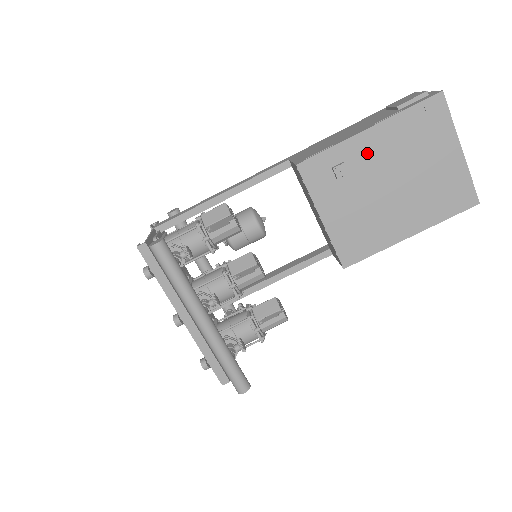
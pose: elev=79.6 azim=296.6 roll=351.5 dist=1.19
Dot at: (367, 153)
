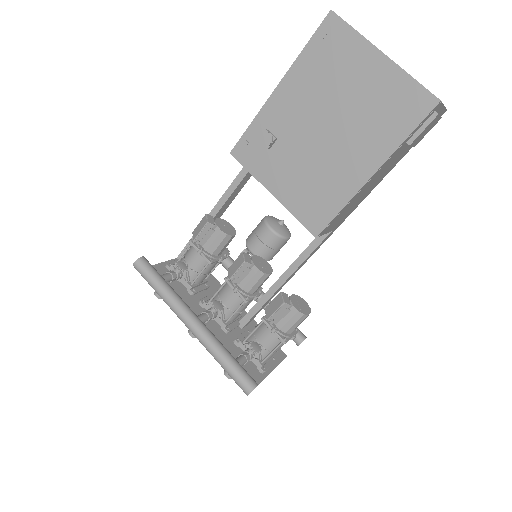
Dot at: (286, 111)
